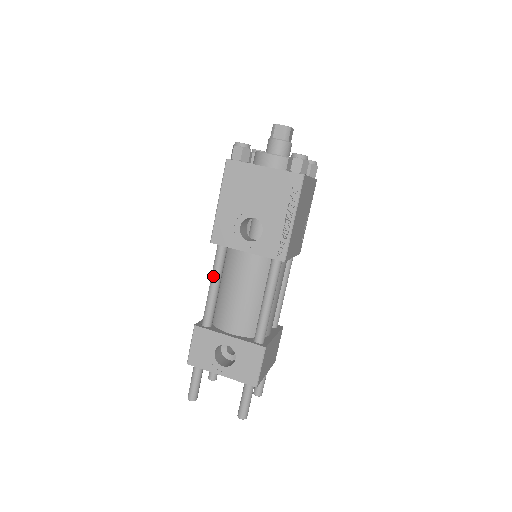
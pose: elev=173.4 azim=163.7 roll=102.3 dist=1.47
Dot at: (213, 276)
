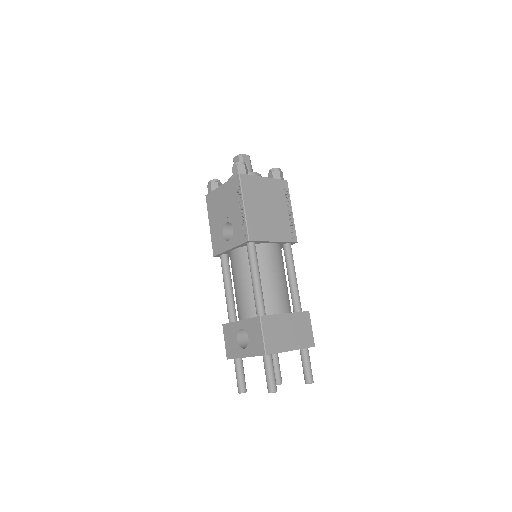
Dot at: (223, 281)
